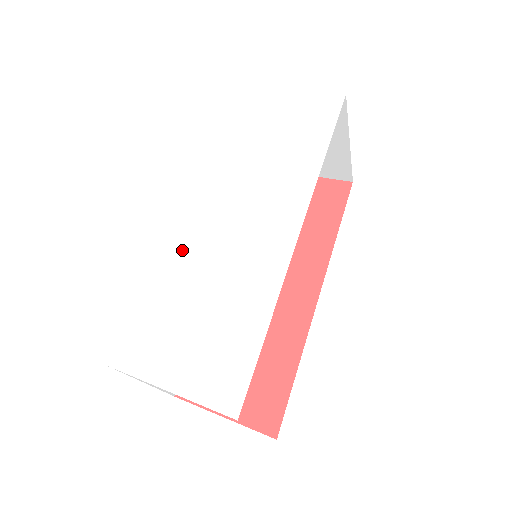
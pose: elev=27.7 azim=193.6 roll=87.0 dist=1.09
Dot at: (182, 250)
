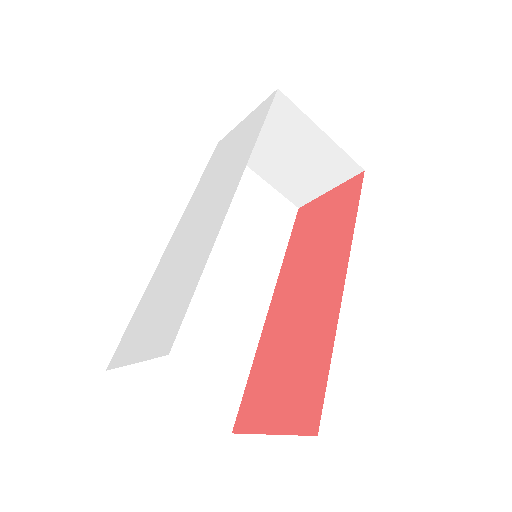
Dot at: (166, 261)
